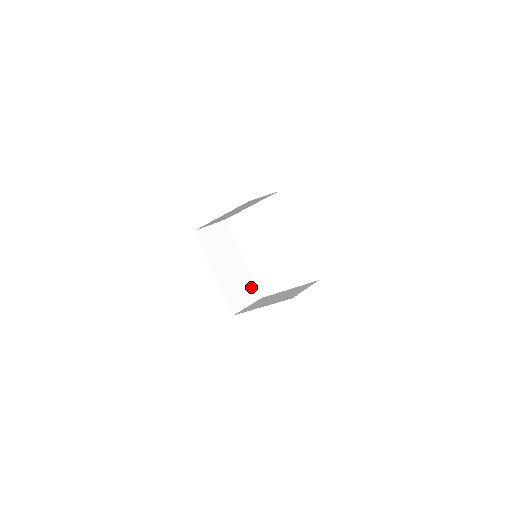
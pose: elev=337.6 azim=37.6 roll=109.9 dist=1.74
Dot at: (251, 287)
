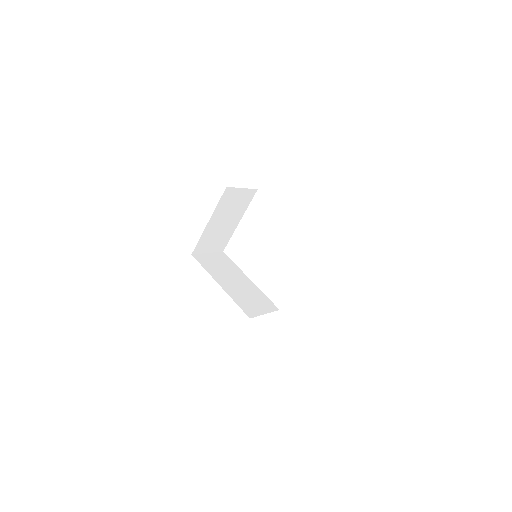
Dot at: (265, 300)
